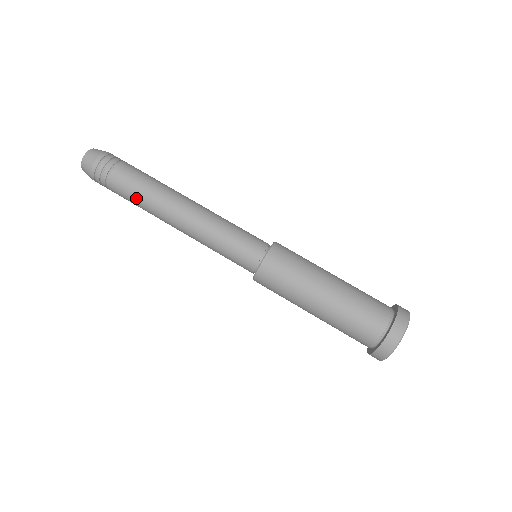
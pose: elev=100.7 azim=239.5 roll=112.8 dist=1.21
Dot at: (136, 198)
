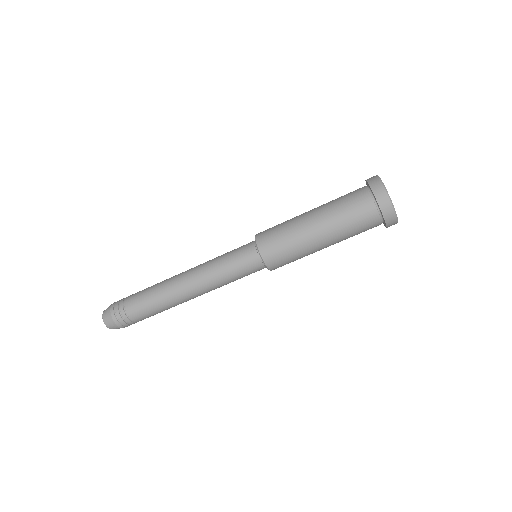
Dot at: occluded
